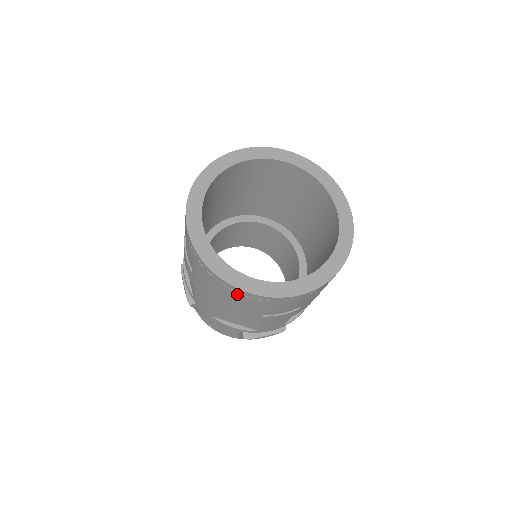
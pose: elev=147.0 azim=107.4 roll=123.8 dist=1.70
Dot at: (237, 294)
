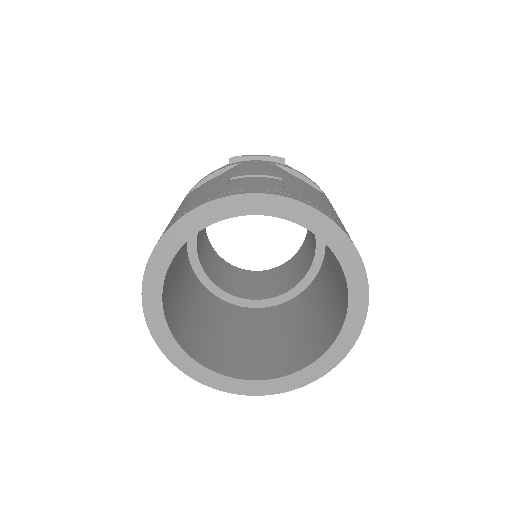
Dot at: occluded
